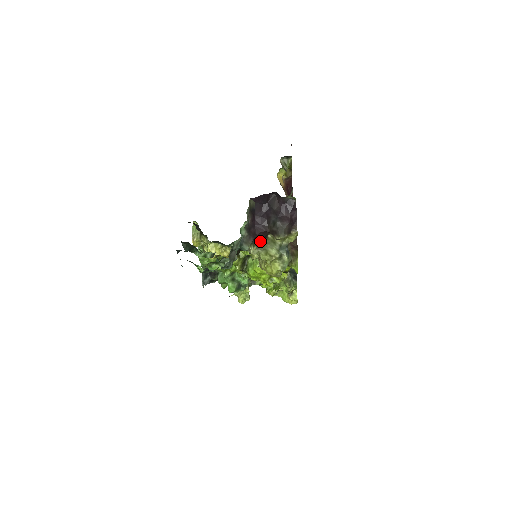
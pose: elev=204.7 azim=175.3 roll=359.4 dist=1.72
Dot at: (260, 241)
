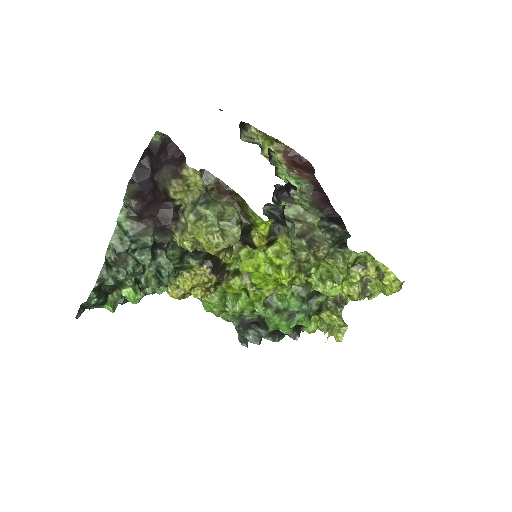
Dot at: (173, 221)
